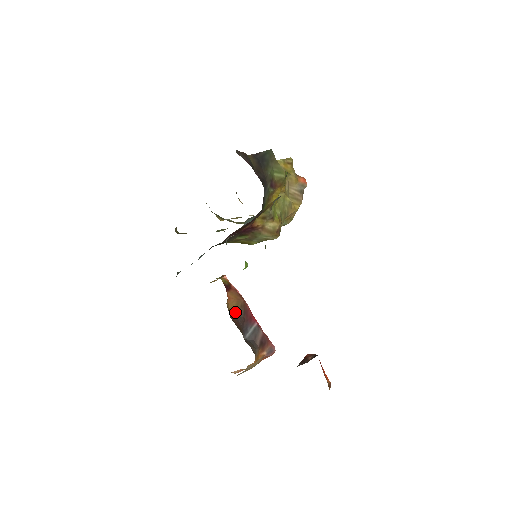
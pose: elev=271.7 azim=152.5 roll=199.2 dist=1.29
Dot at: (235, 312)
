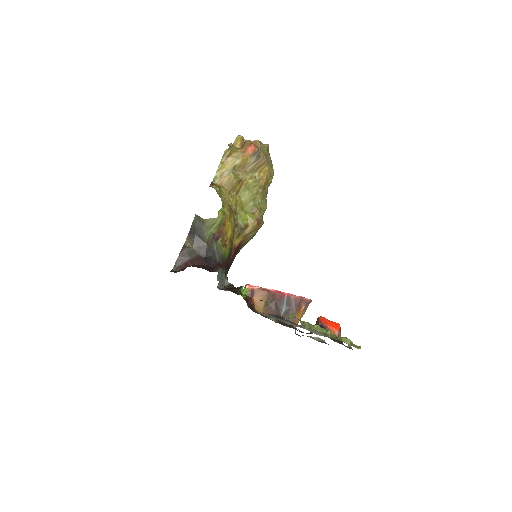
Dot at: (266, 304)
